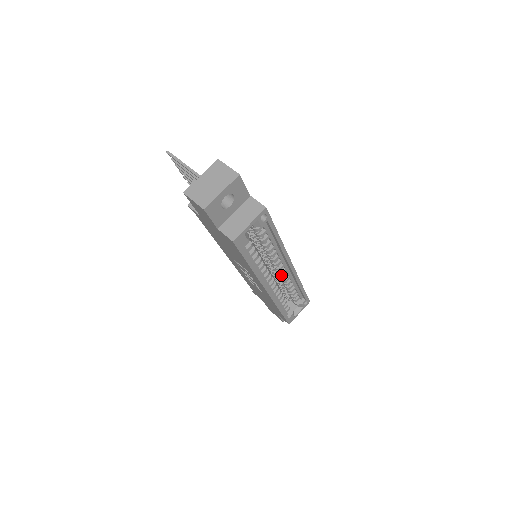
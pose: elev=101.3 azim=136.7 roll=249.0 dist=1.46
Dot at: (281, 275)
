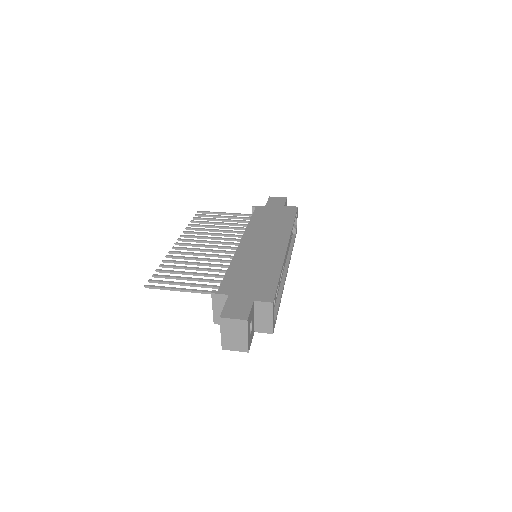
Dot at: occluded
